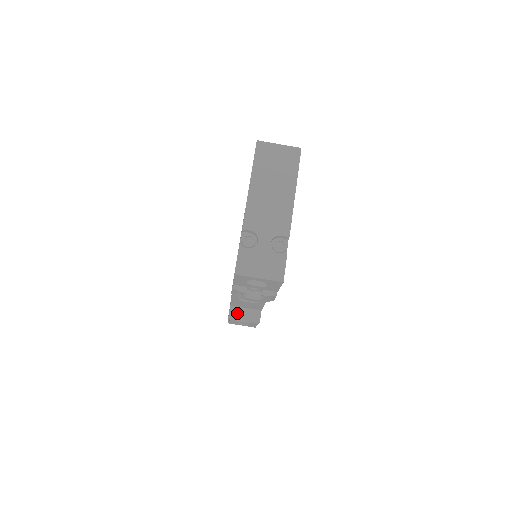
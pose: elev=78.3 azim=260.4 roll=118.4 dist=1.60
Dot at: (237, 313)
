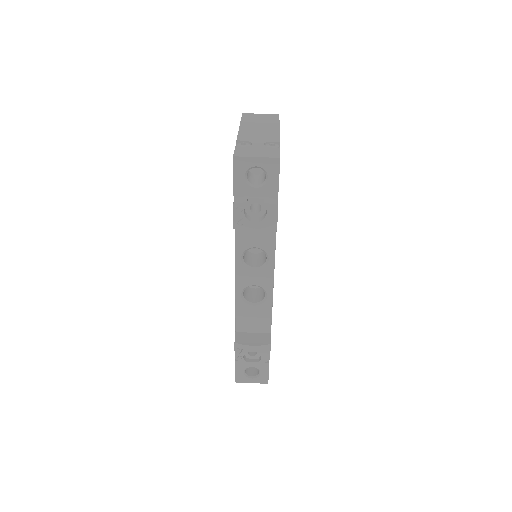
Dot at: (244, 338)
